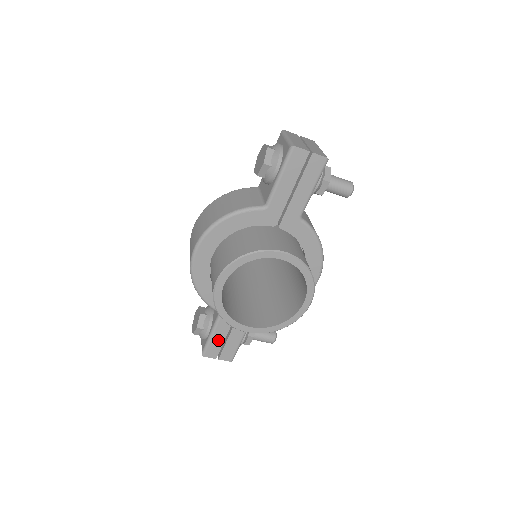
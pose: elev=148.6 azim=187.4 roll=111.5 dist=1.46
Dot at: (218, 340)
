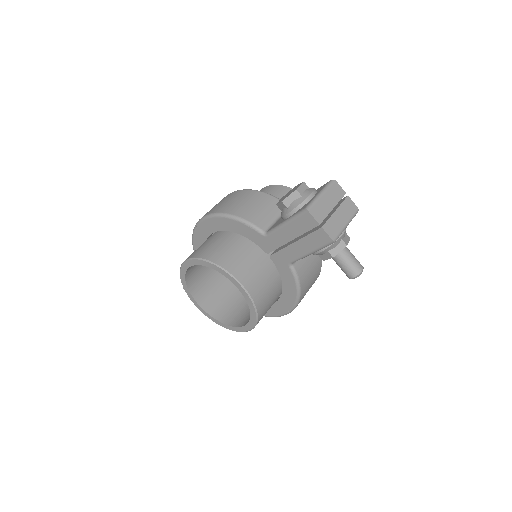
Dot at: occluded
